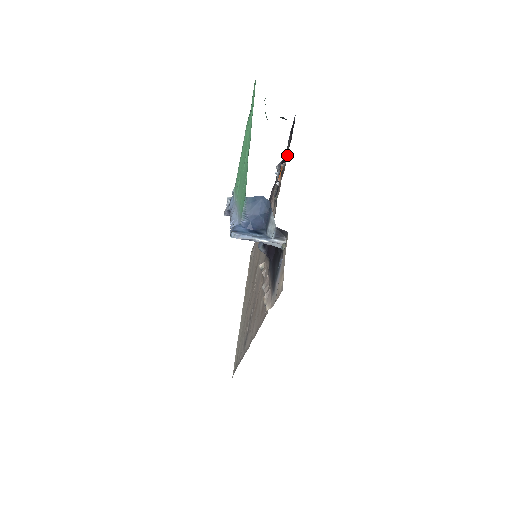
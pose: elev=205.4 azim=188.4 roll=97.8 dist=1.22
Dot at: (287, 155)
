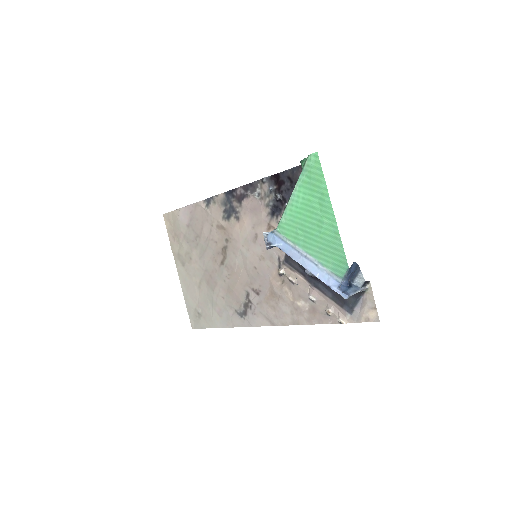
Dot at: occluded
